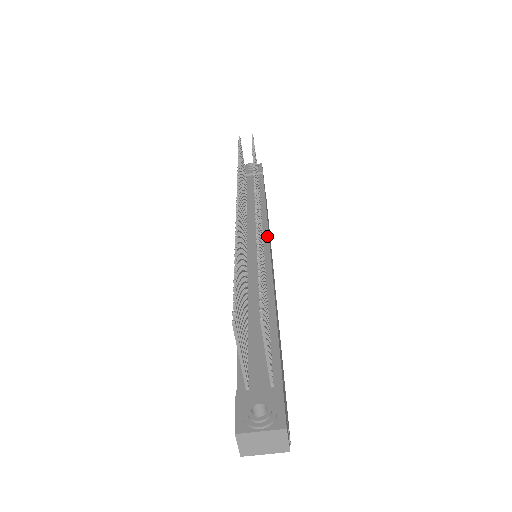
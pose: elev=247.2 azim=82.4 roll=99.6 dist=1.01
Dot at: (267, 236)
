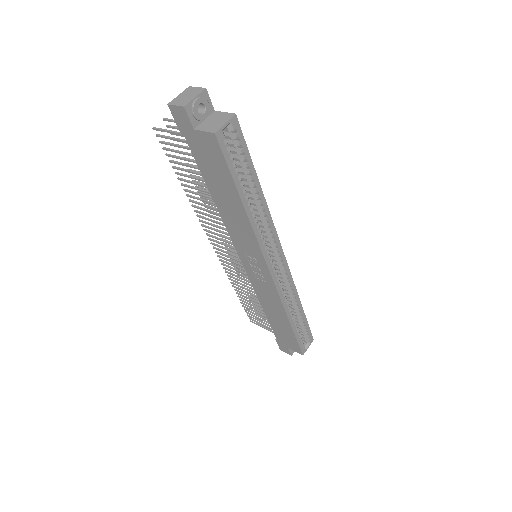
Dot at: occluded
